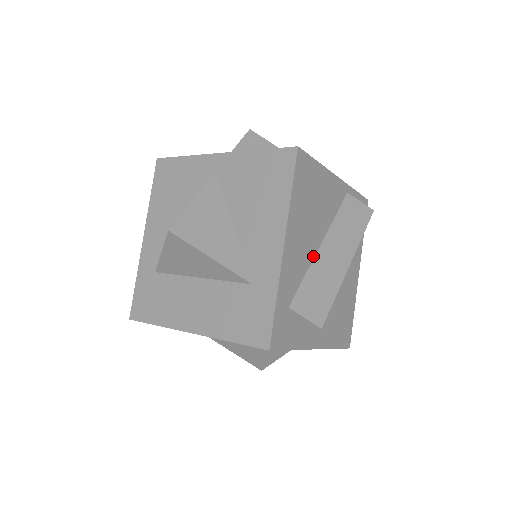
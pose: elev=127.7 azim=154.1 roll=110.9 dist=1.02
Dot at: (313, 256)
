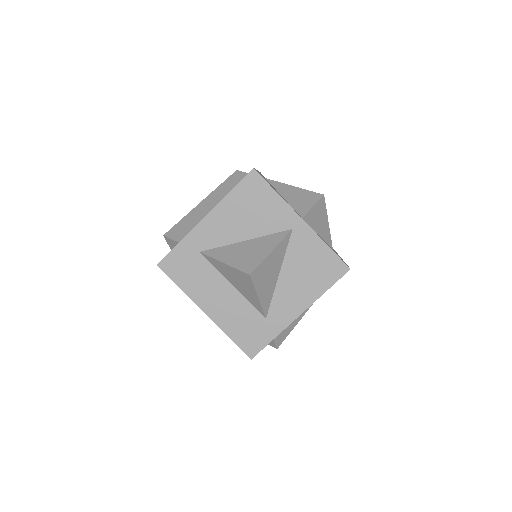
Dot at: occluded
